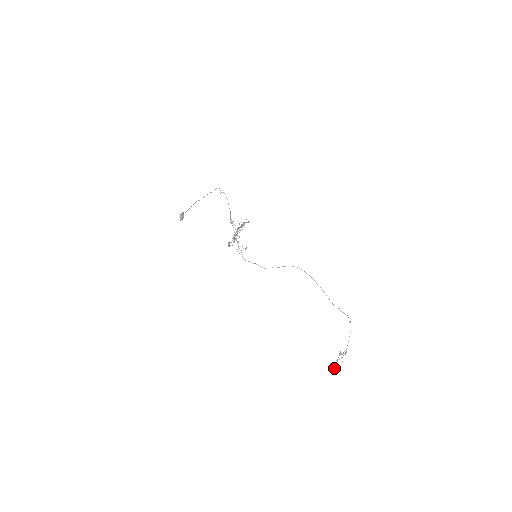
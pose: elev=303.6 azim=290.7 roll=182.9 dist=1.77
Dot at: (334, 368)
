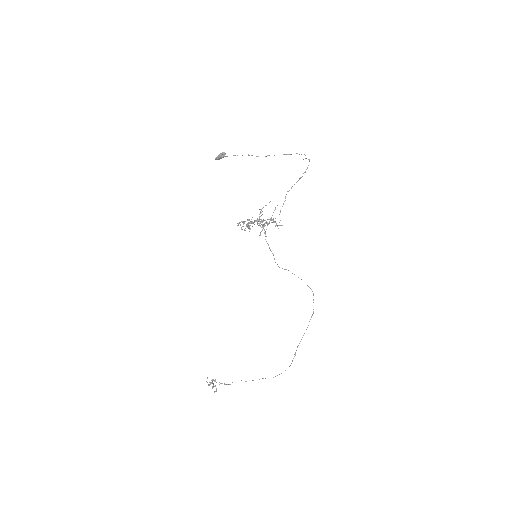
Dot at: (214, 380)
